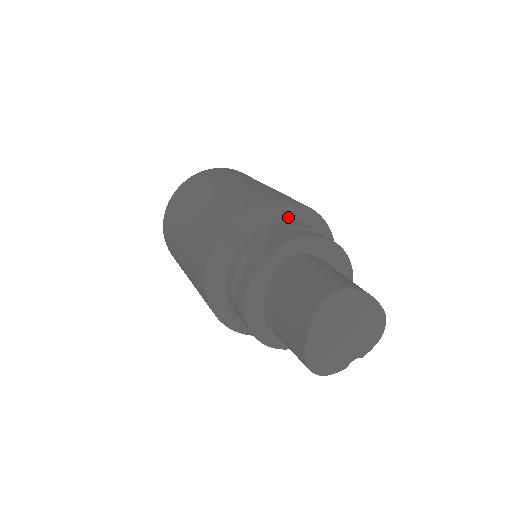
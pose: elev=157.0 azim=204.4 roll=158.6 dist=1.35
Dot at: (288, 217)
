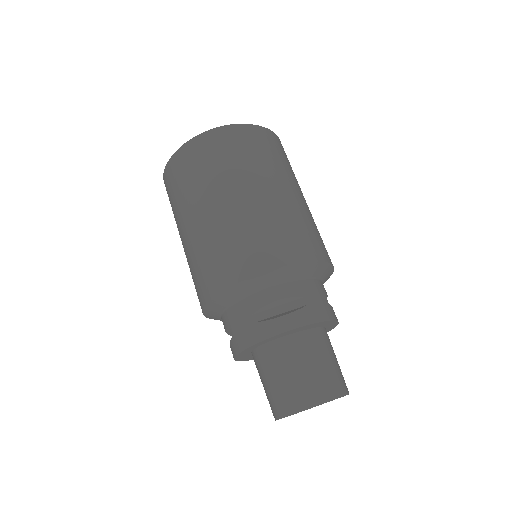
Dot at: (256, 288)
